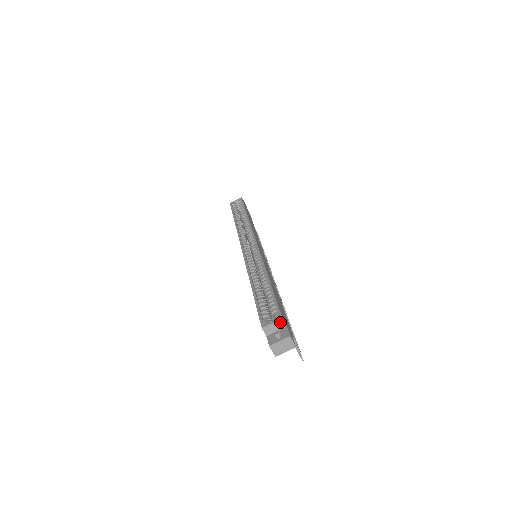
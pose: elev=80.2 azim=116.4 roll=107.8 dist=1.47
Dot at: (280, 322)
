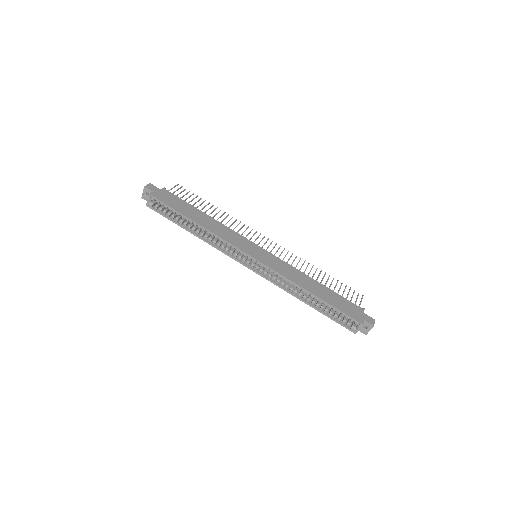
Dot at: (362, 325)
